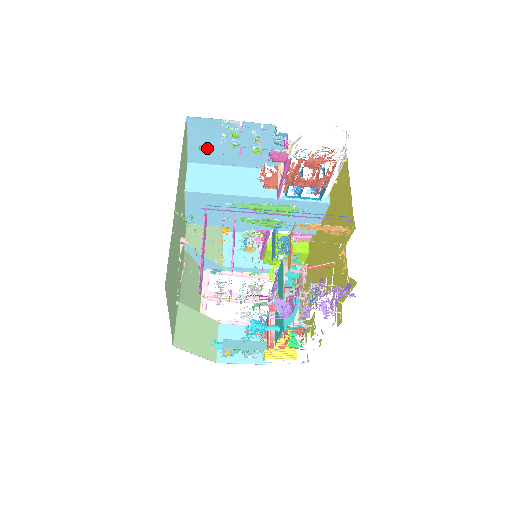
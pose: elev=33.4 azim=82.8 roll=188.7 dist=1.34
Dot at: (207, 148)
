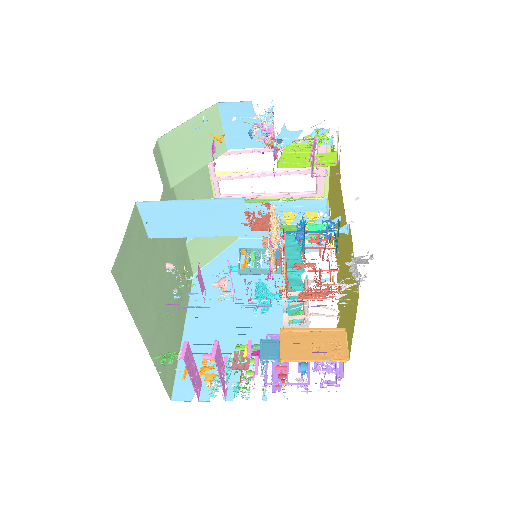
Dot at: occluded
